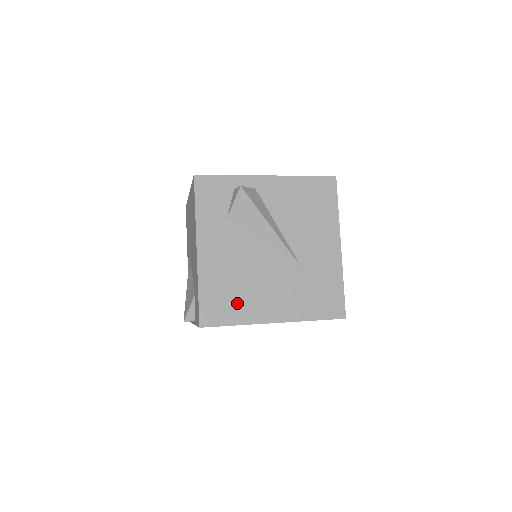
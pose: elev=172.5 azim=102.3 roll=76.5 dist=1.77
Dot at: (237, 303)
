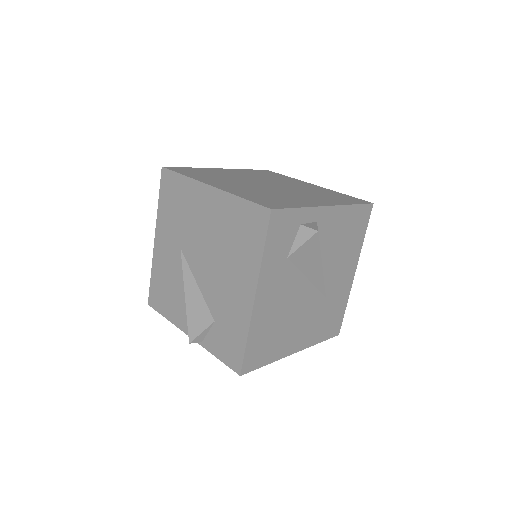
Dot at: (274, 344)
